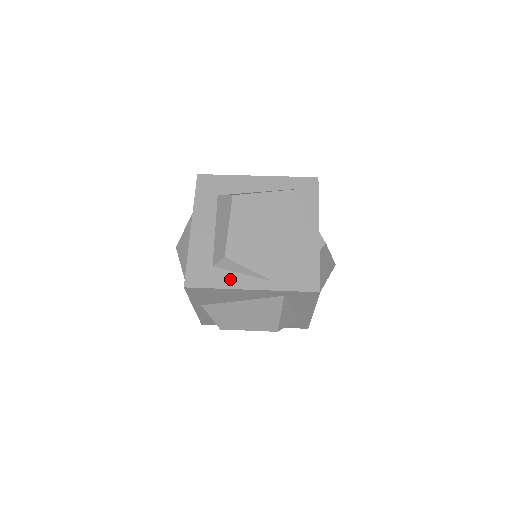
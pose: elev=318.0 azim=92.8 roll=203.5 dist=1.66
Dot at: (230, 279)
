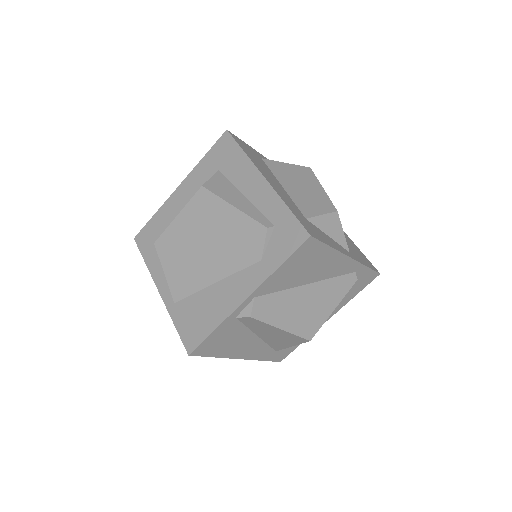
Dot at: (157, 265)
